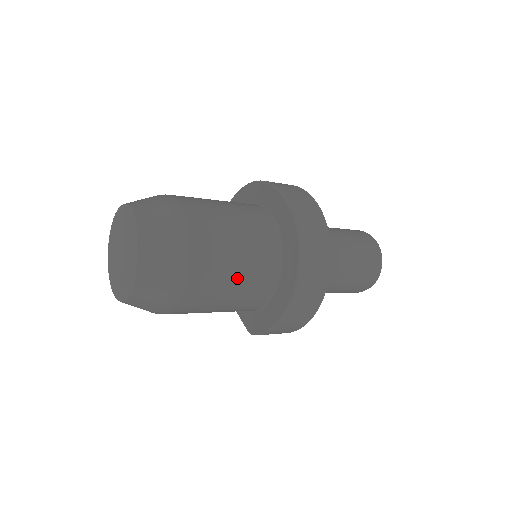
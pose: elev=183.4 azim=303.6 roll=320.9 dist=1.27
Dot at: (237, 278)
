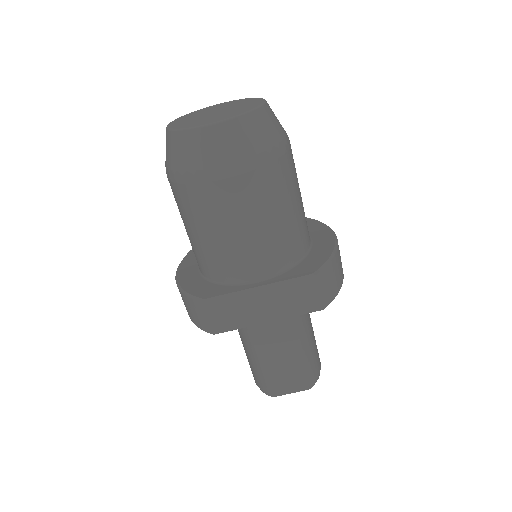
Dot at: occluded
